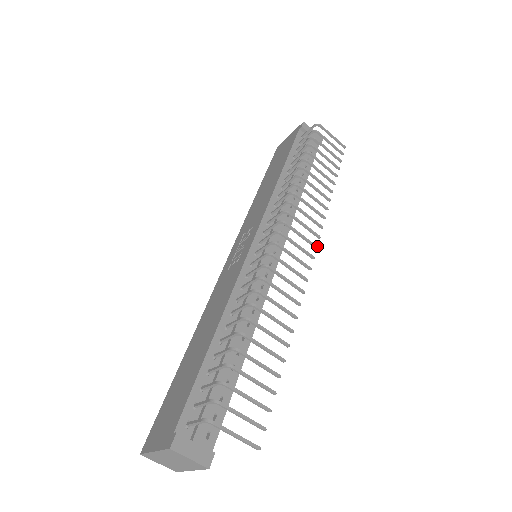
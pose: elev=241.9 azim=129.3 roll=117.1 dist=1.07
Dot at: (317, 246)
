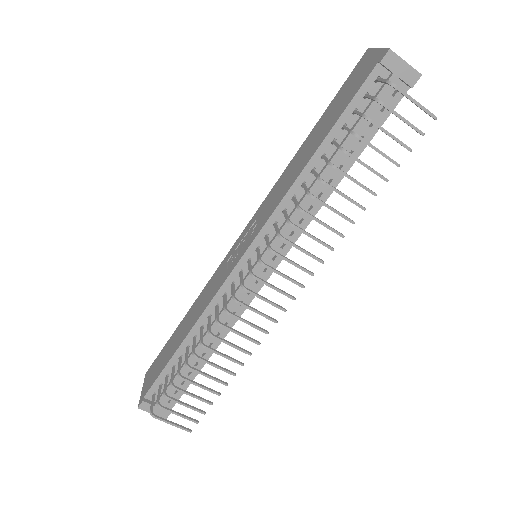
Dot at: (304, 286)
